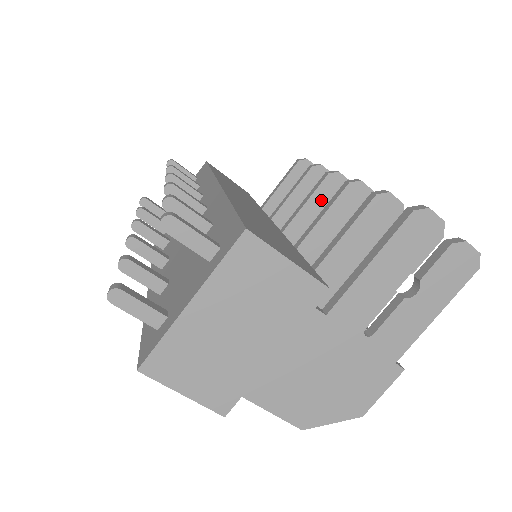
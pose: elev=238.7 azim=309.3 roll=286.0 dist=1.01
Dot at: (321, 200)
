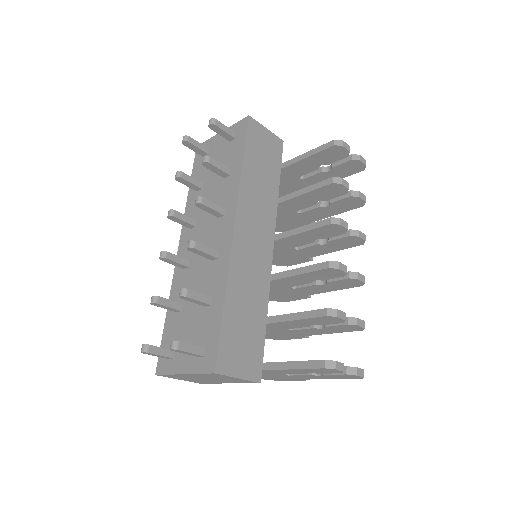
Dot at: (320, 232)
